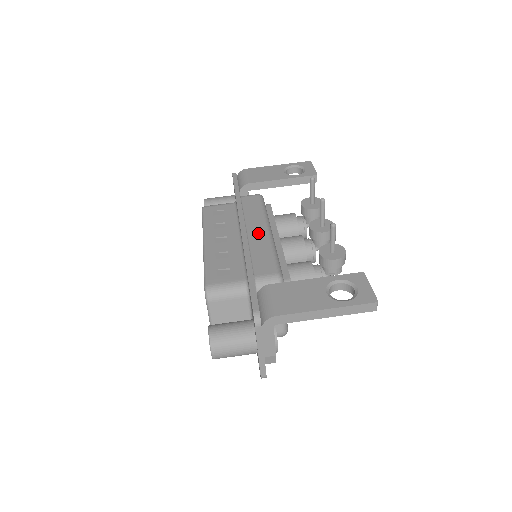
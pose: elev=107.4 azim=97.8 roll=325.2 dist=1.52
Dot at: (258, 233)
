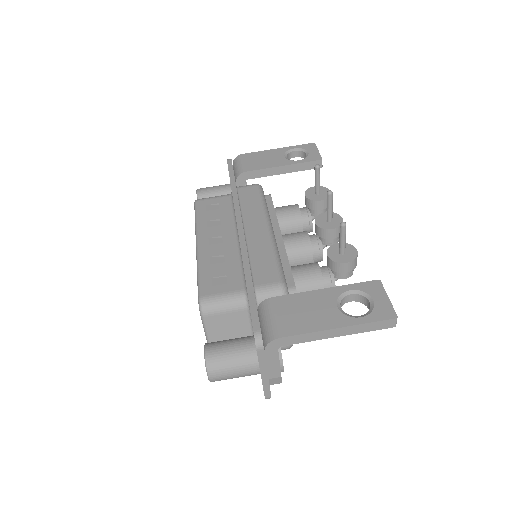
Dot at: (257, 232)
